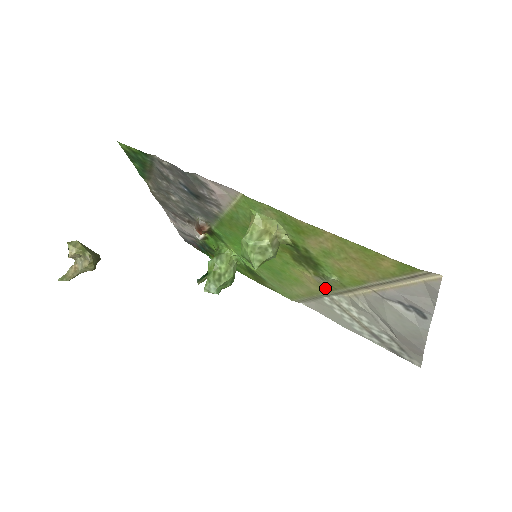
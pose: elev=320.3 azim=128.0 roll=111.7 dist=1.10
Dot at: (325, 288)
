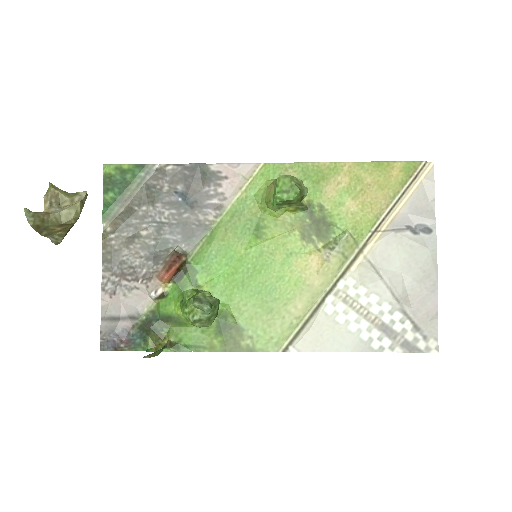
Dot at: (333, 269)
